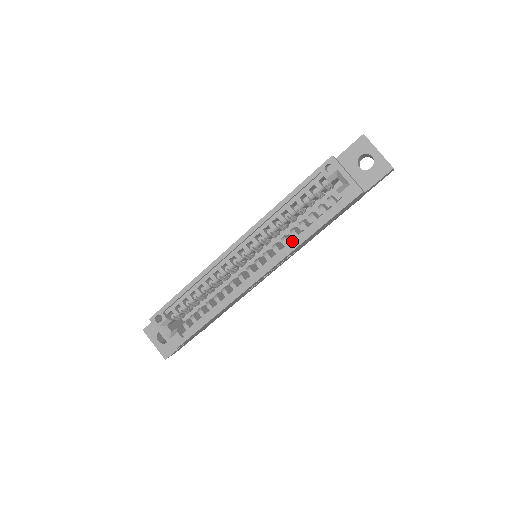
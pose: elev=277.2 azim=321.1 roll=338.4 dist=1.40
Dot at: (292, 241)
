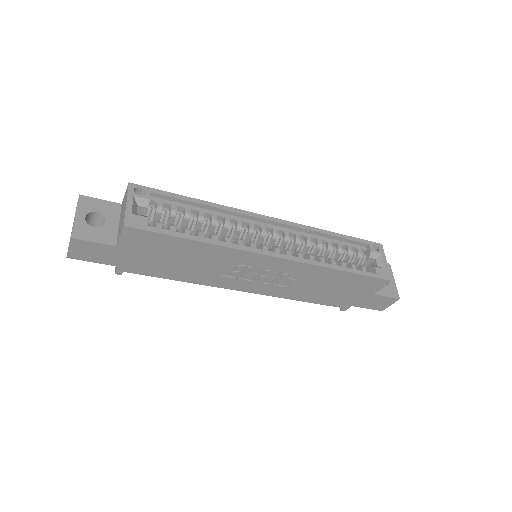
Dot at: occluded
